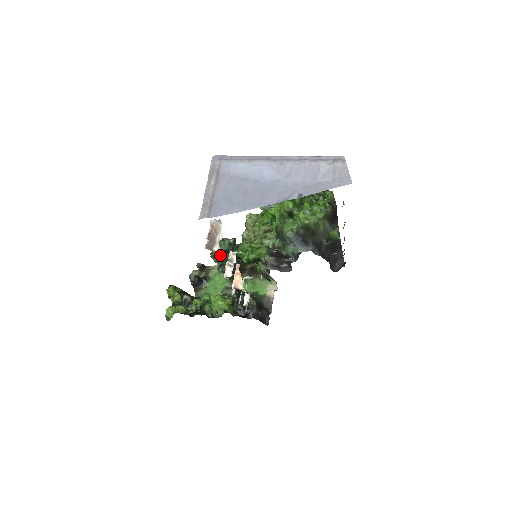
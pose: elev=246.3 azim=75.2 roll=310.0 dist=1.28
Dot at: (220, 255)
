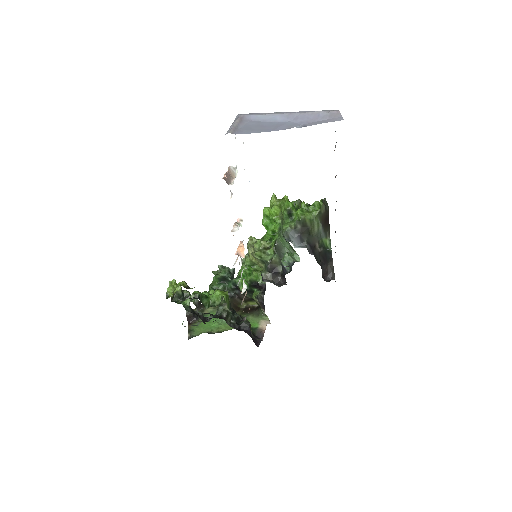
Dot at: (219, 284)
